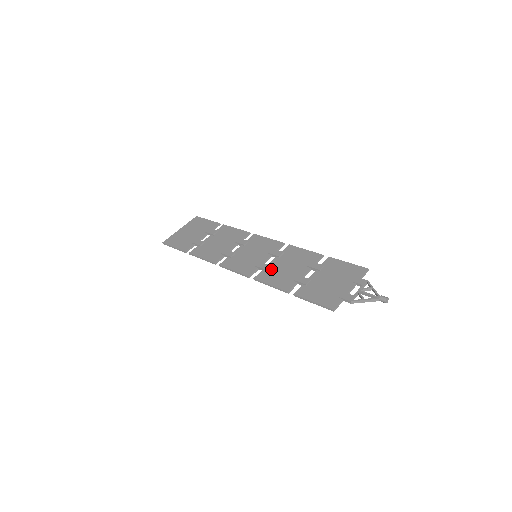
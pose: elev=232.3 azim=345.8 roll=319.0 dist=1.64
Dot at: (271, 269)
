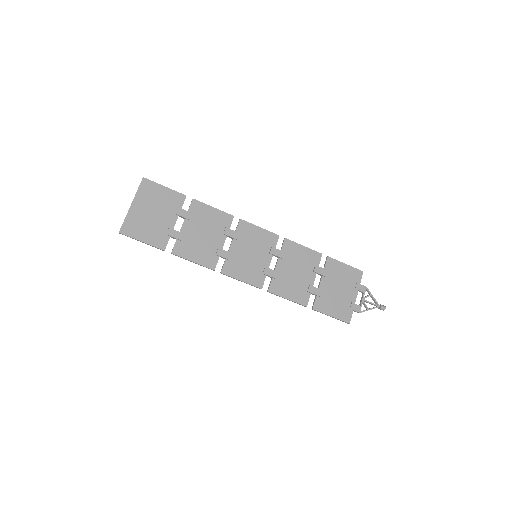
Dot at: (281, 277)
